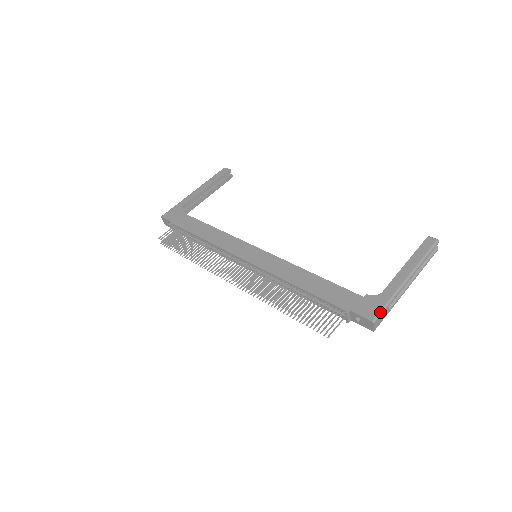
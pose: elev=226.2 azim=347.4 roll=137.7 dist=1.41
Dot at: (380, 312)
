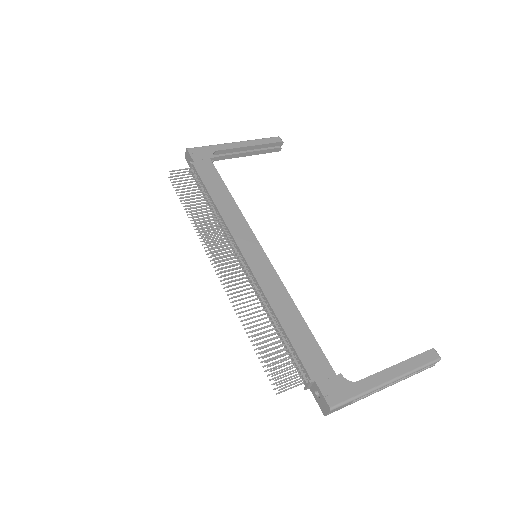
Dot at: (343, 403)
